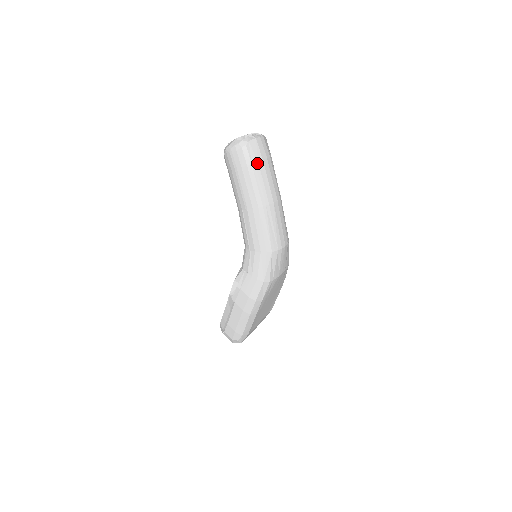
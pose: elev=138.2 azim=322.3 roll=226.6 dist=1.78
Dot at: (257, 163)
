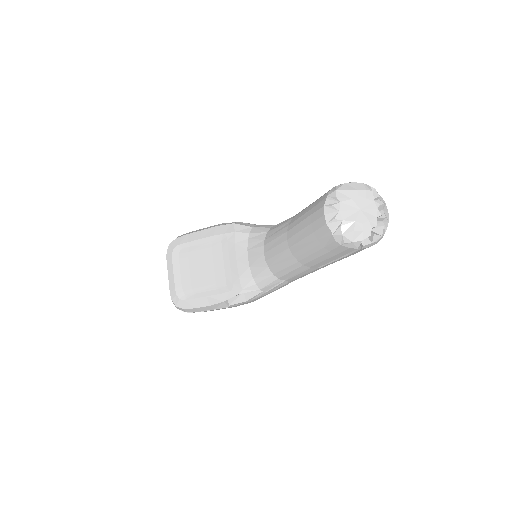
Dot at: occluded
